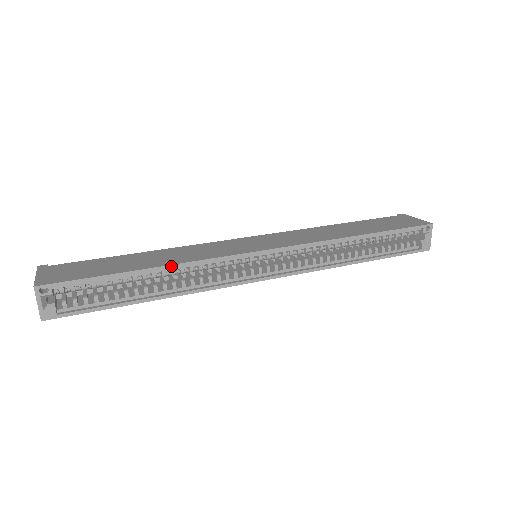
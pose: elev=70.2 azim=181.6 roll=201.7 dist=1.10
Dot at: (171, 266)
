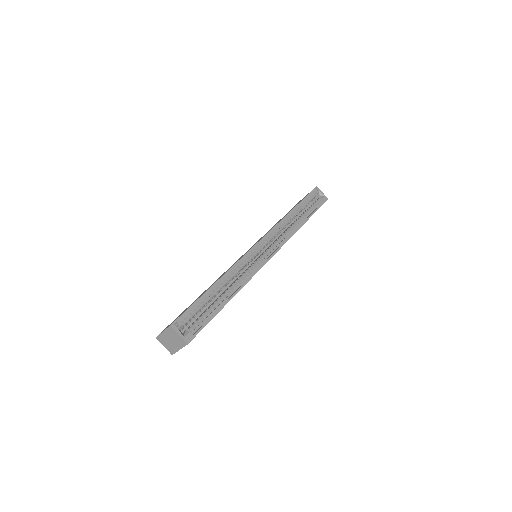
Dot at: (224, 275)
